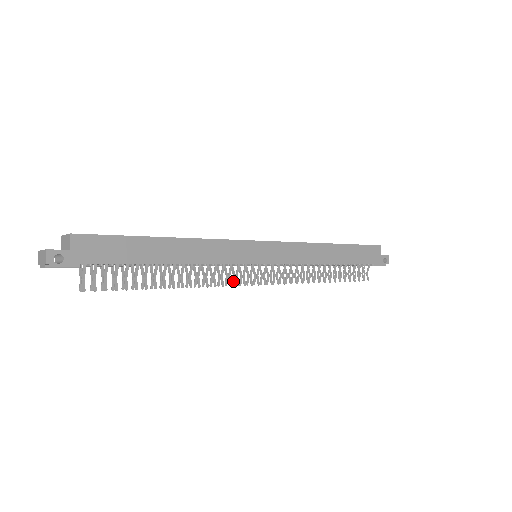
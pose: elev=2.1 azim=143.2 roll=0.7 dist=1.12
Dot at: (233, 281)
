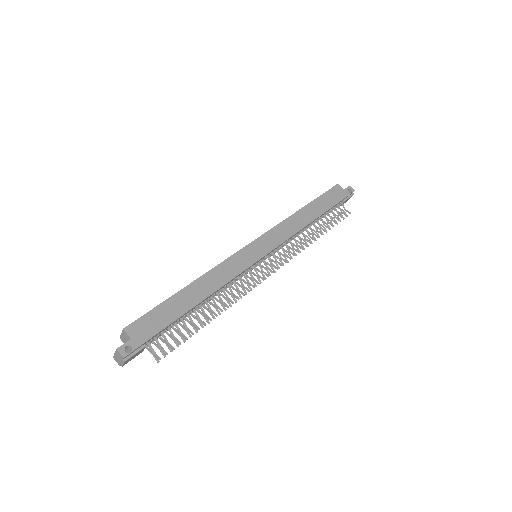
Dot at: (254, 284)
